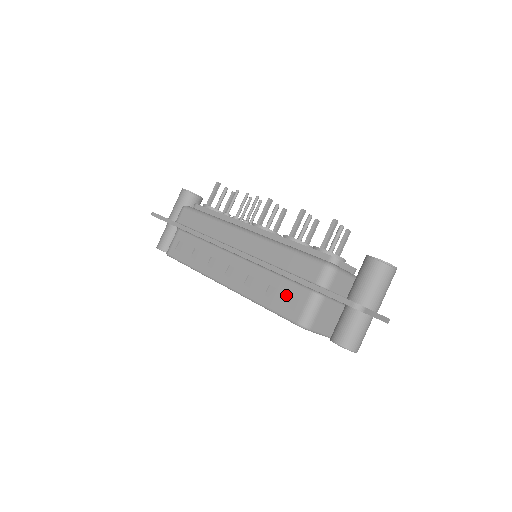
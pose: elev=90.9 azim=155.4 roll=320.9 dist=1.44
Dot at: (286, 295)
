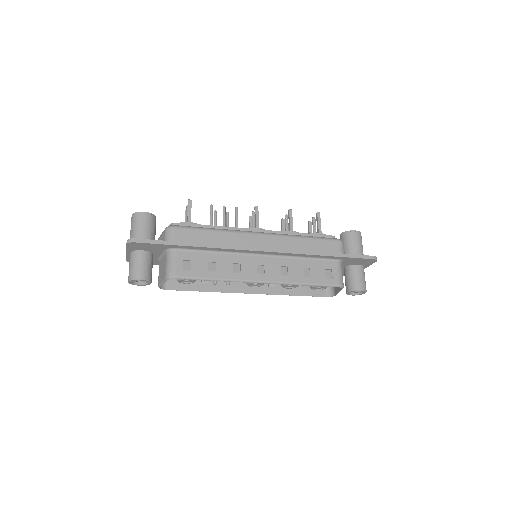
Dot at: (321, 270)
